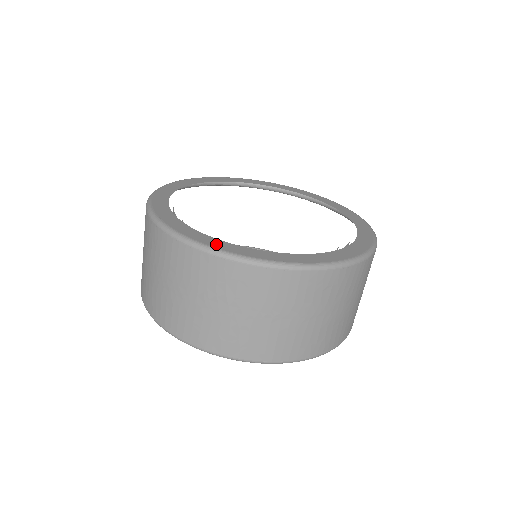
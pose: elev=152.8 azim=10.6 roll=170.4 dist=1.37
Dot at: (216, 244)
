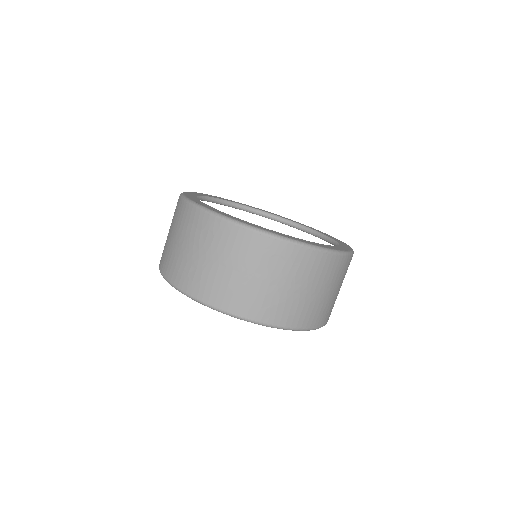
Dot at: (205, 206)
